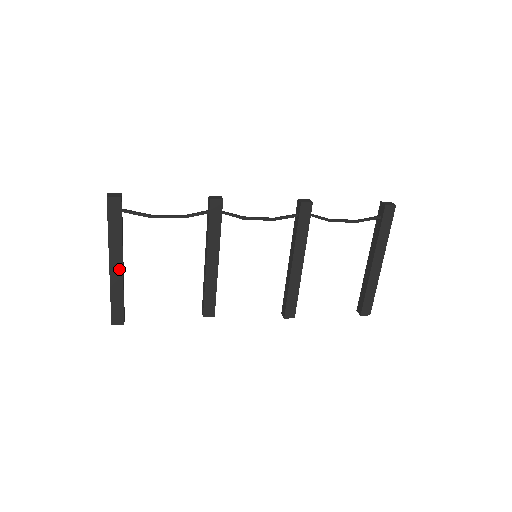
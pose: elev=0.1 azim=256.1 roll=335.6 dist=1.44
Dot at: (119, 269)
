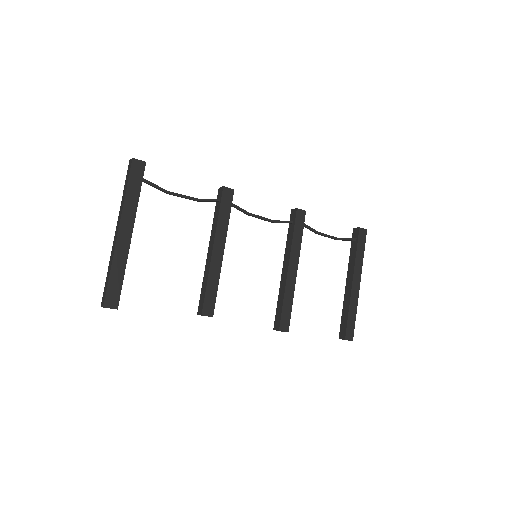
Dot at: (127, 238)
